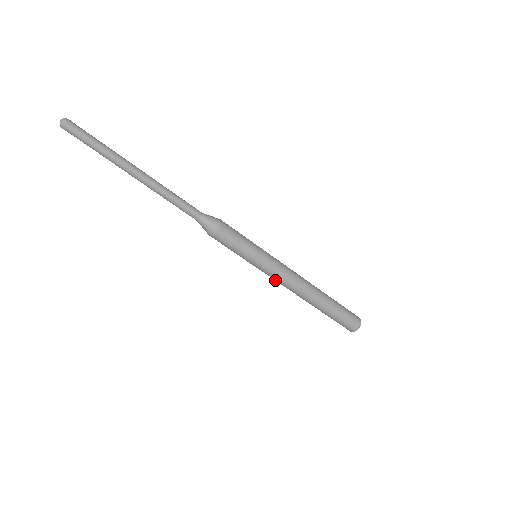
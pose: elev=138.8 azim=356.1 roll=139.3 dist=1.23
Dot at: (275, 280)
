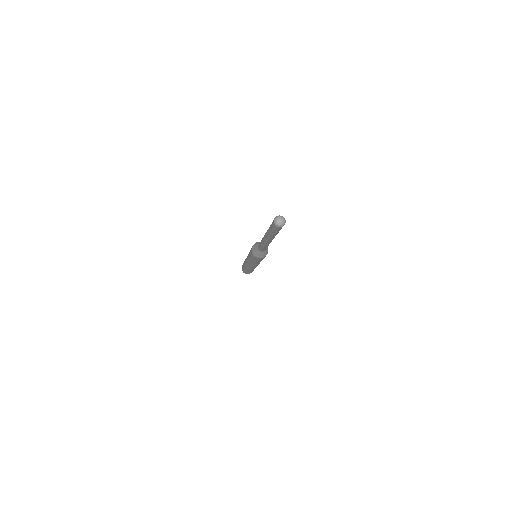
Dot at: (250, 265)
